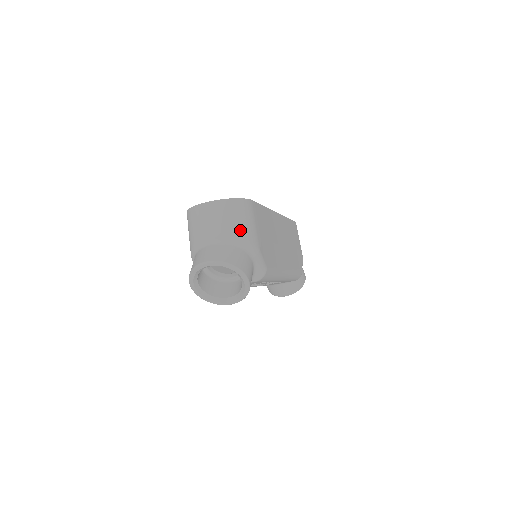
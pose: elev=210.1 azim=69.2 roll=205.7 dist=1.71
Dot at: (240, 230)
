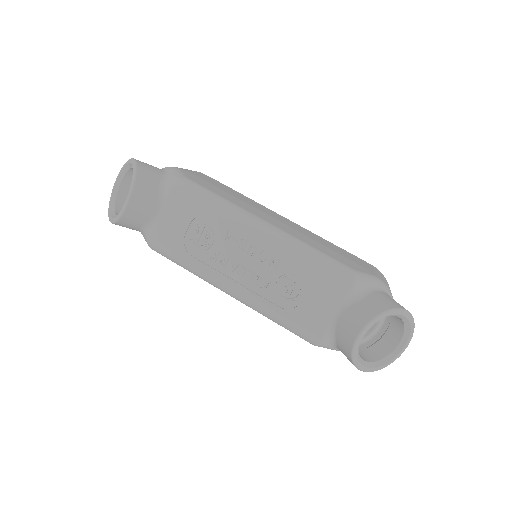
Dot at: occluded
